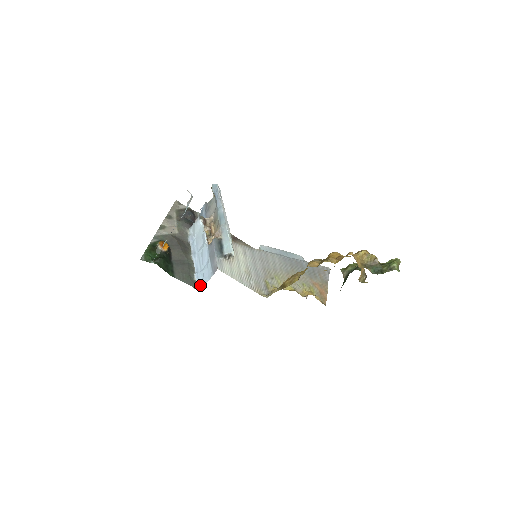
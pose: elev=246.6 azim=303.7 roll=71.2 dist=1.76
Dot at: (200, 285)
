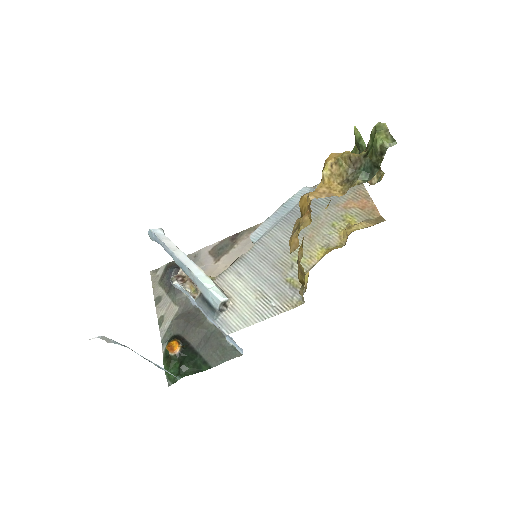
Dot at: (239, 349)
